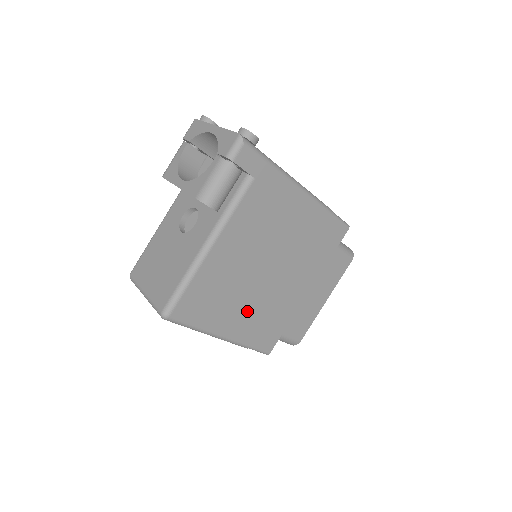
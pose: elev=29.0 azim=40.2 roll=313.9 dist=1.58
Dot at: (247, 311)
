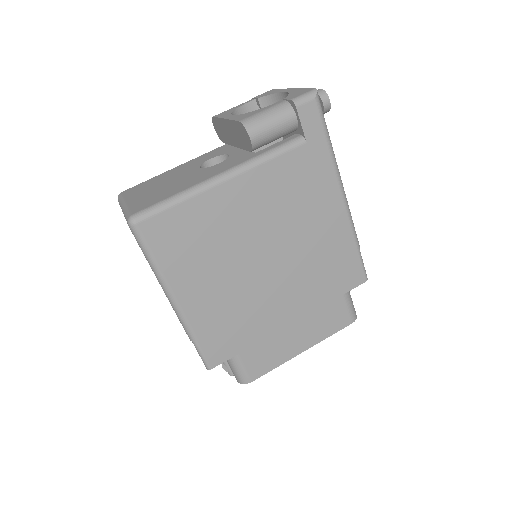
Dot at: (218, 290)
